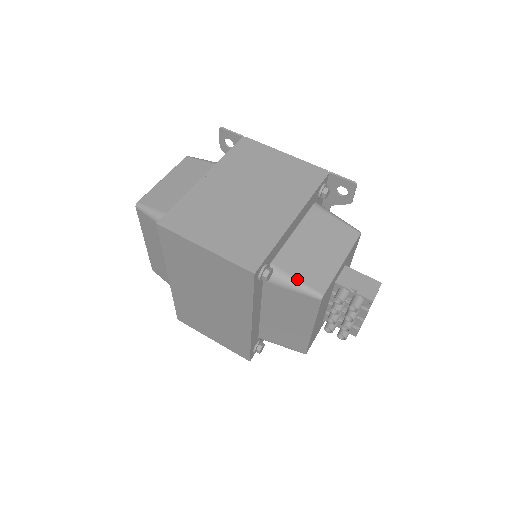
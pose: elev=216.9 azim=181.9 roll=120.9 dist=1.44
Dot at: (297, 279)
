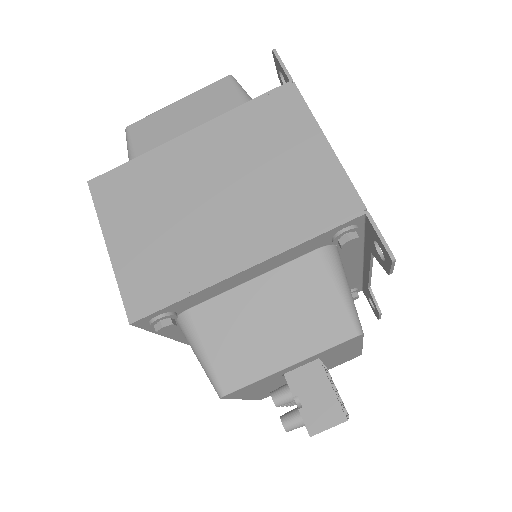
Dot at: (205, 352)
